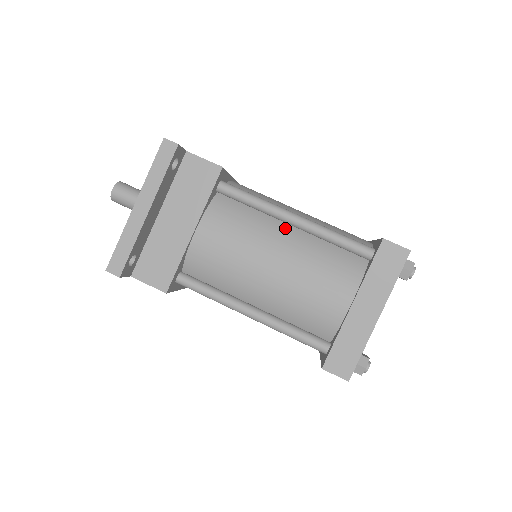
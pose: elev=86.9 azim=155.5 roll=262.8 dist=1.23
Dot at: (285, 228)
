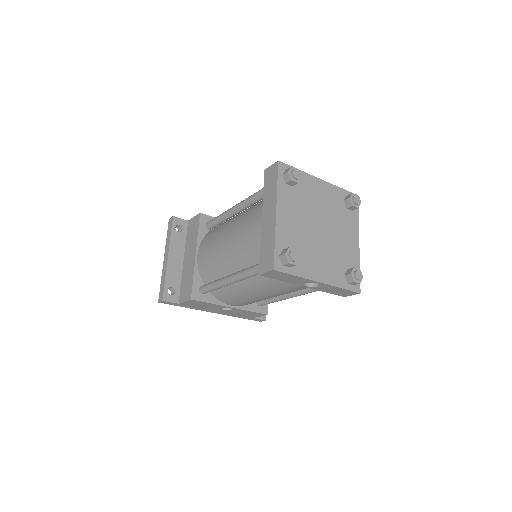
Dot at: (235, 217)
